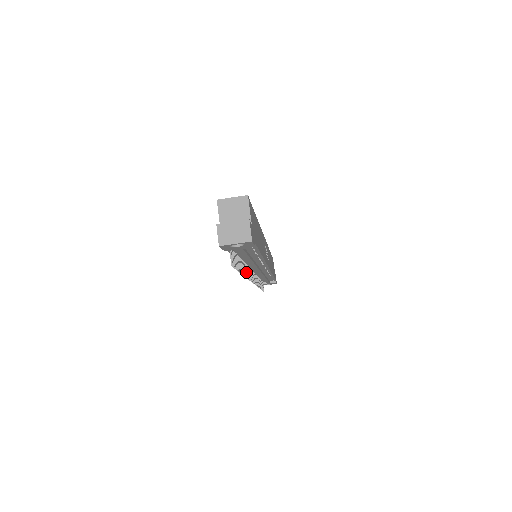
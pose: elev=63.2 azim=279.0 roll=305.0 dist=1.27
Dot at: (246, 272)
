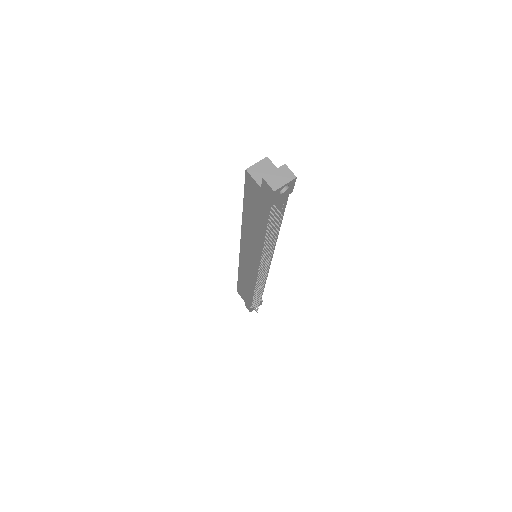
Dot at: (268, 255)
